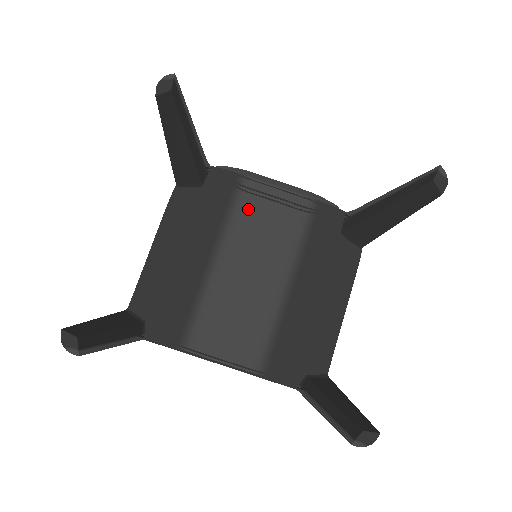
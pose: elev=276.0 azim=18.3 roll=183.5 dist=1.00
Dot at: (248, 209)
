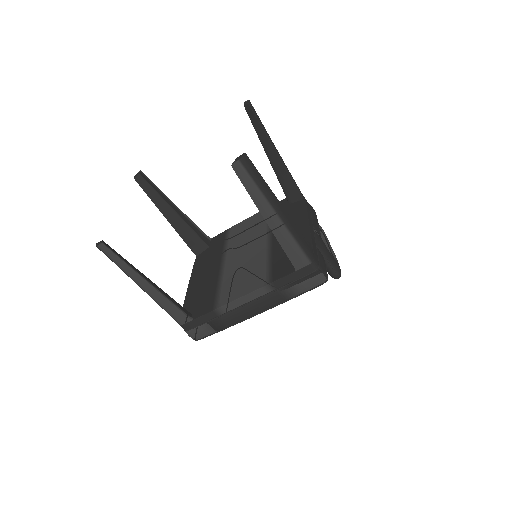
Dot at: (235, 235)
